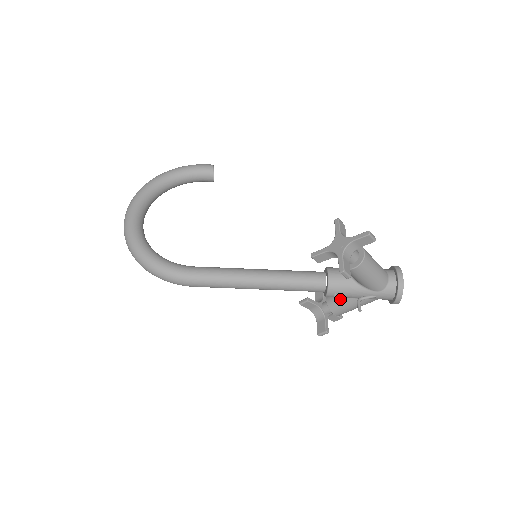
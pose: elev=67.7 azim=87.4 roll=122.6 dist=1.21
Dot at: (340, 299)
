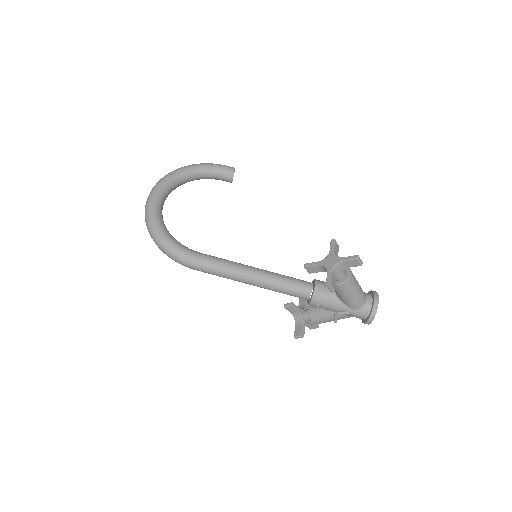
Dot at: (320, 310)
